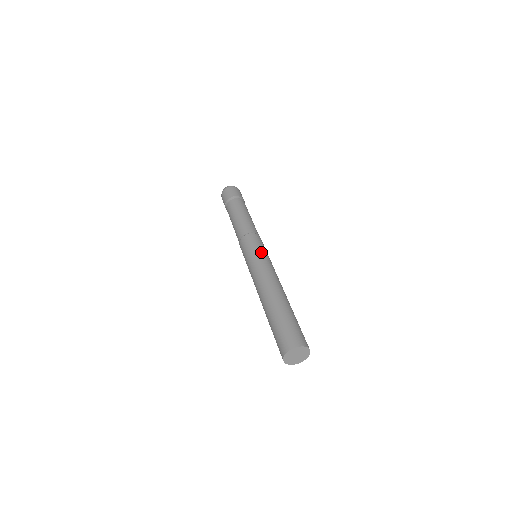
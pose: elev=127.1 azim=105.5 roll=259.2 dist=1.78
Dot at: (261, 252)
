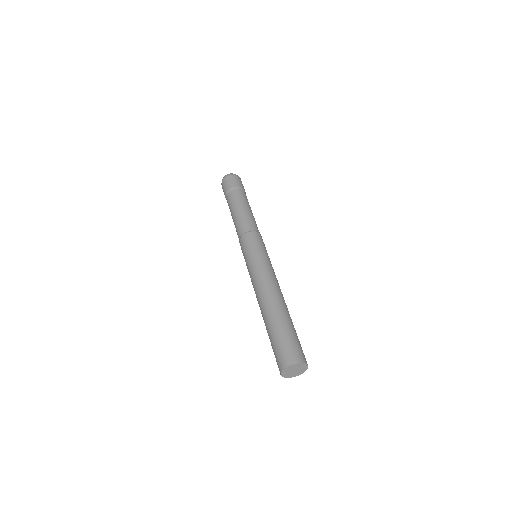
Dot at: (257, 254)
